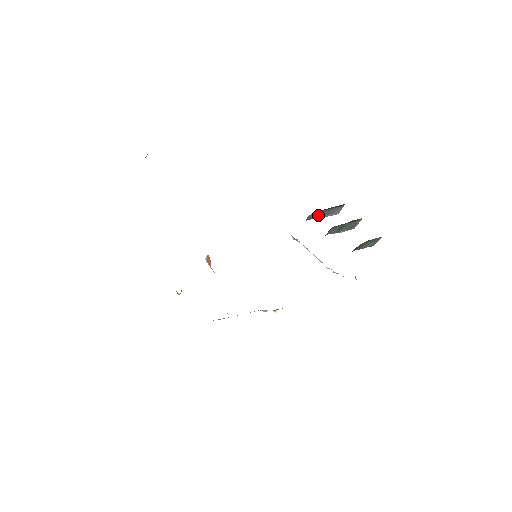
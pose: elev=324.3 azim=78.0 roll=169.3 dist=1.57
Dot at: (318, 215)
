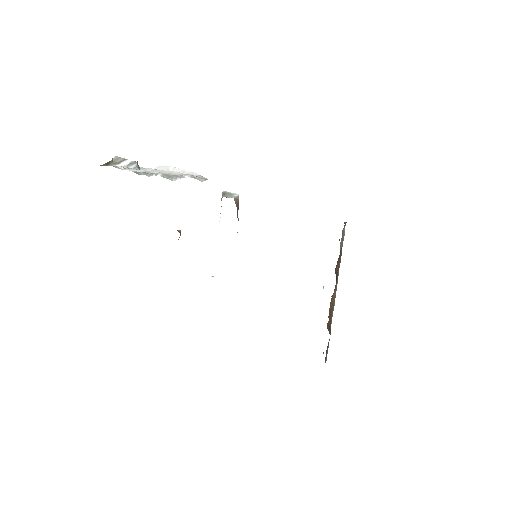
Dot at: occluded
